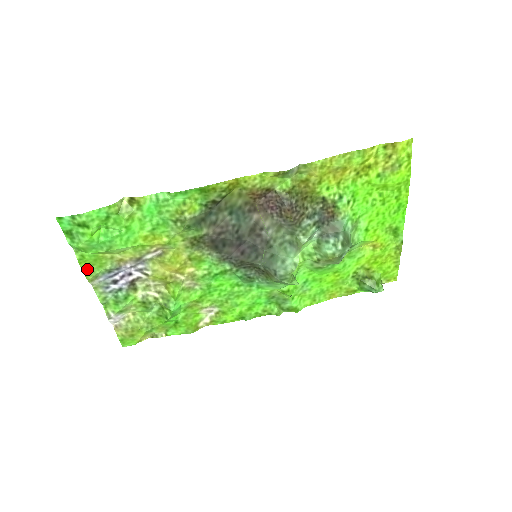
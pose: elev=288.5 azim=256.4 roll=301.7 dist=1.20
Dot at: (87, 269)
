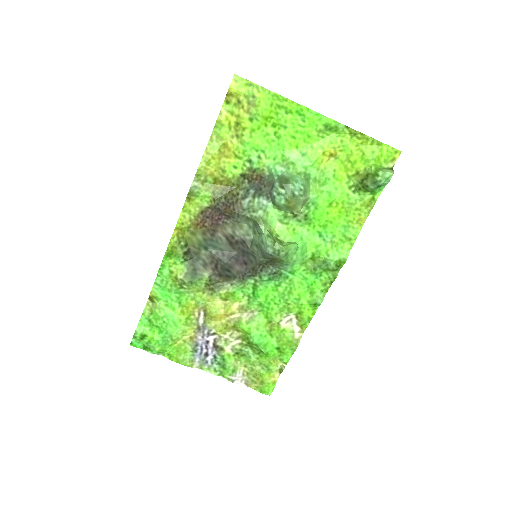
Dot at: (180, 360)
